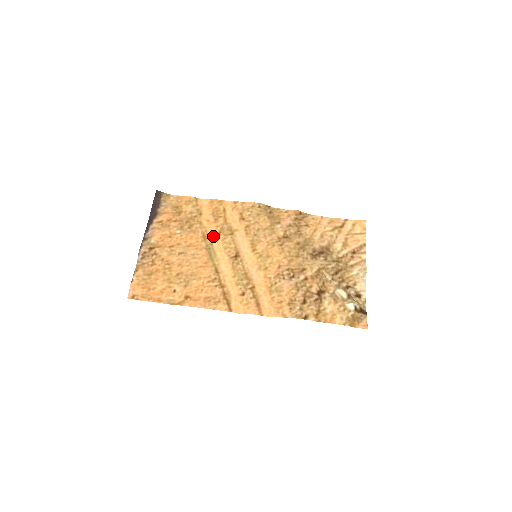
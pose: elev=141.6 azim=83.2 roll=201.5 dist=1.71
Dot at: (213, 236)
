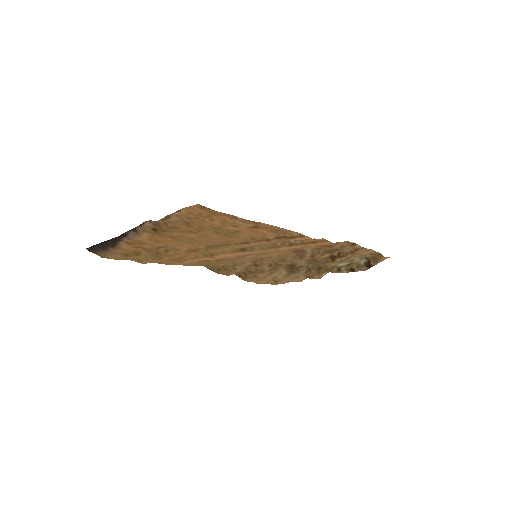
Dot at: occluded
